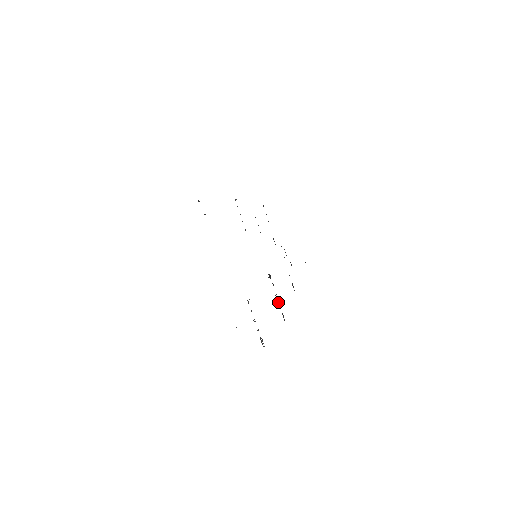
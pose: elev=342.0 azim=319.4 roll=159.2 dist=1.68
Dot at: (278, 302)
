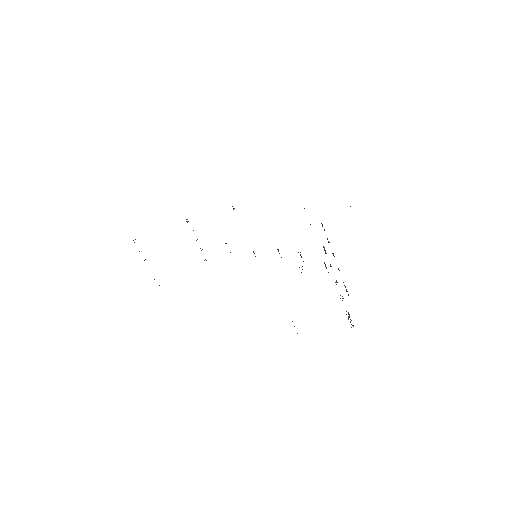
Dot at: occluded
